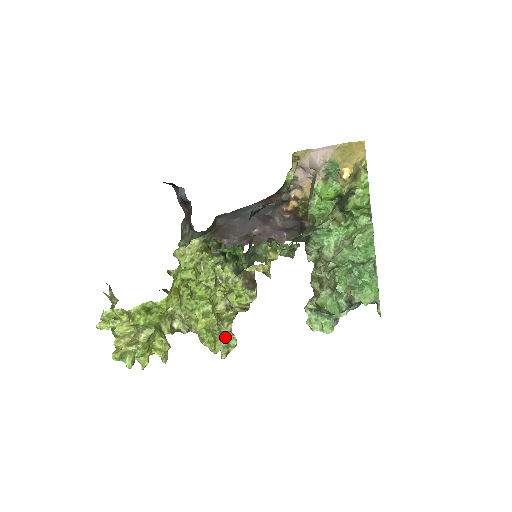
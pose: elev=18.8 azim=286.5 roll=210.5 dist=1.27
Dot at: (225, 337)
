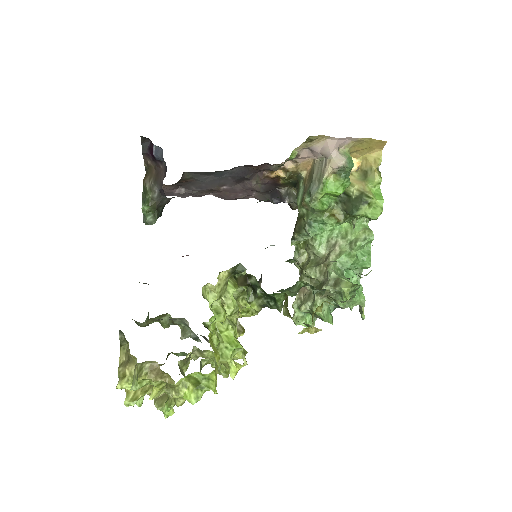
Dot at: (233, 357)
